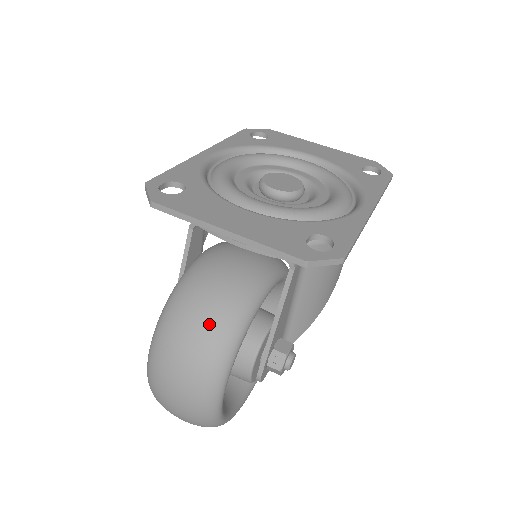
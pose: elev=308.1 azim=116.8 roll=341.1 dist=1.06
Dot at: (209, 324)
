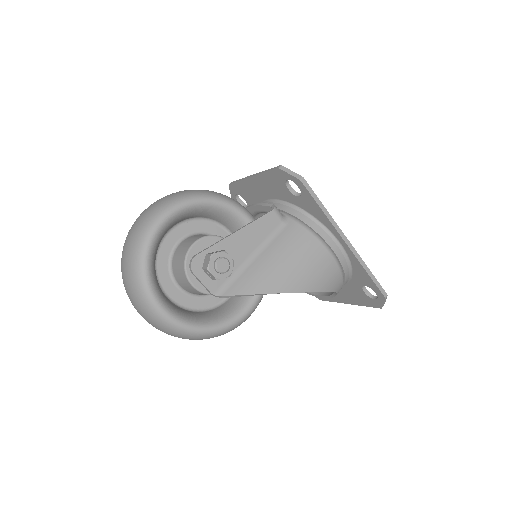
Dot at: occluded
